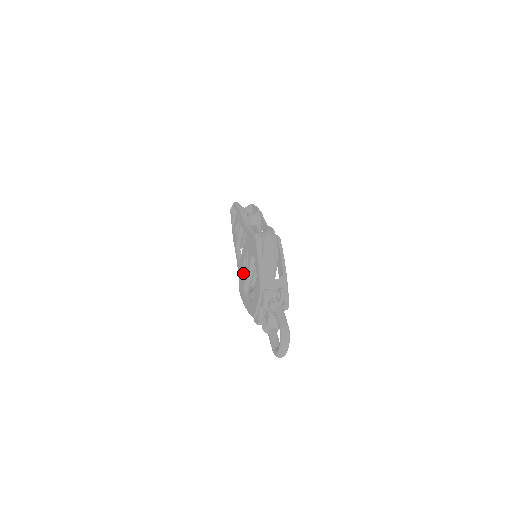
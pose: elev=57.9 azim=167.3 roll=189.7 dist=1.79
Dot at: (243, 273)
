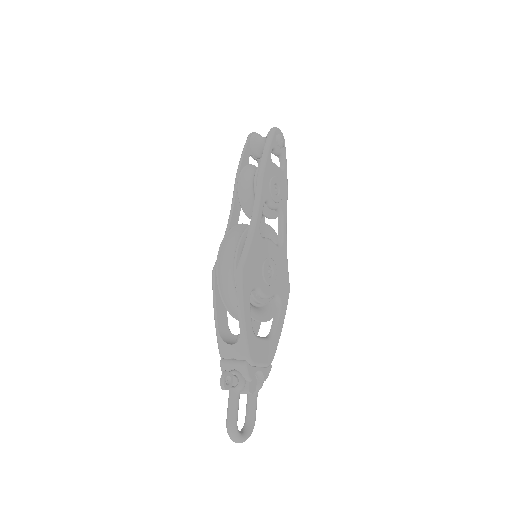
Dot at: occluded
